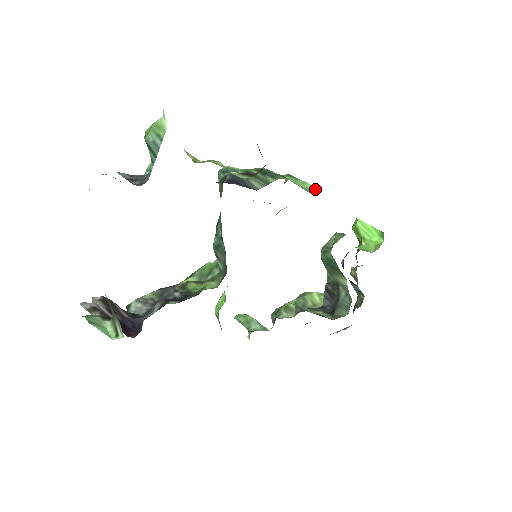
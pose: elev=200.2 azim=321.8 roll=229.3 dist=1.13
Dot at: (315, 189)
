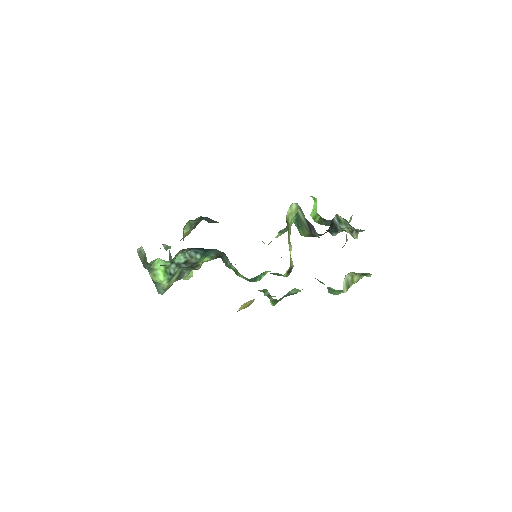
Dot at: occluded
